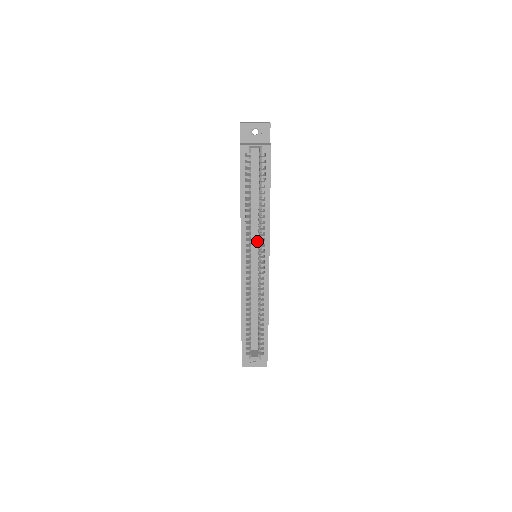
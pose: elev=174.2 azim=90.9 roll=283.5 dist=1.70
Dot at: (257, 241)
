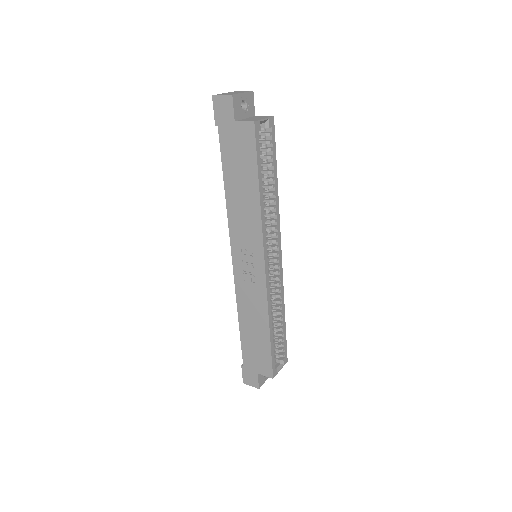
Dot at: occluded
